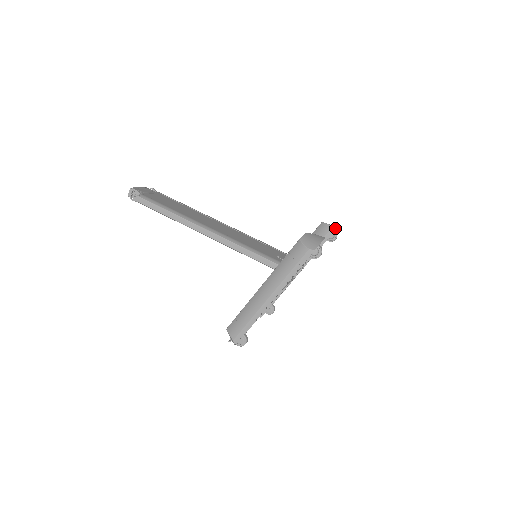
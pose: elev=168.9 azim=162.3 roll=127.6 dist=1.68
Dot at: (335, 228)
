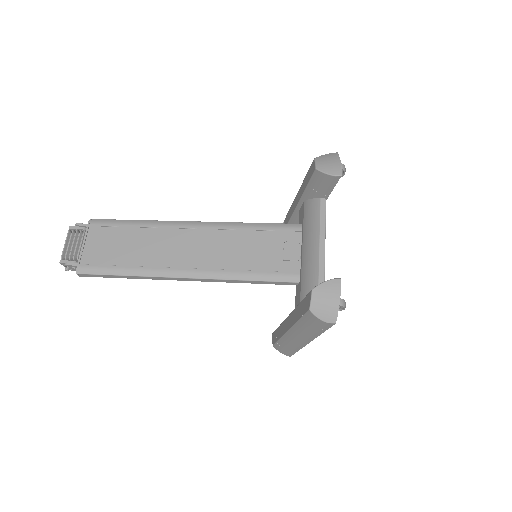
Dot at: (339, 177)
